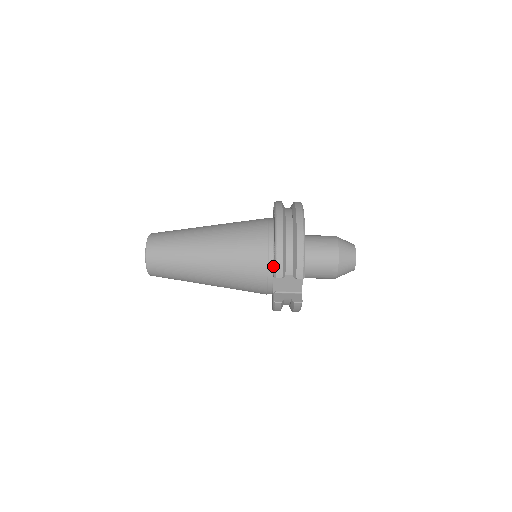
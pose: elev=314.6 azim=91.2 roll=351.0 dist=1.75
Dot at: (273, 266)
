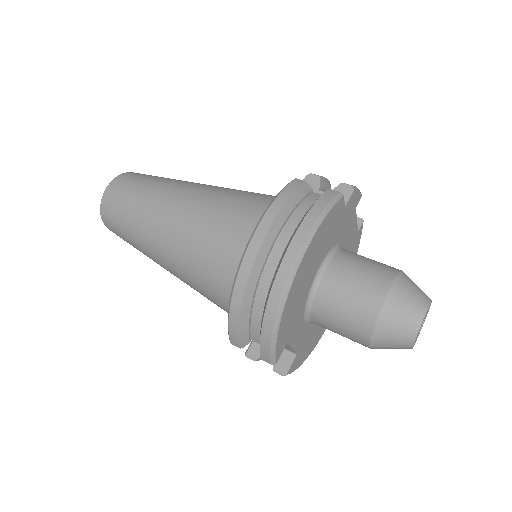
Dot at: occluded
